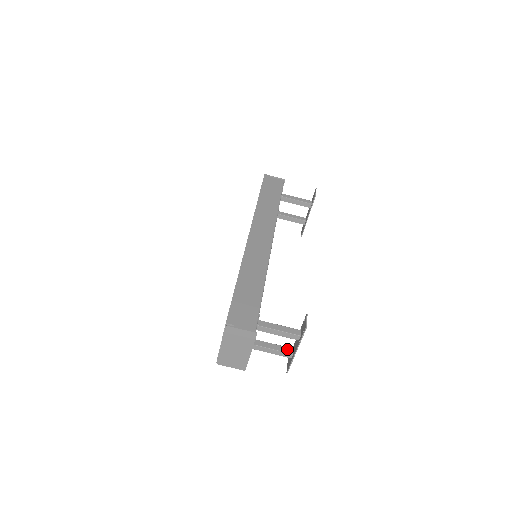
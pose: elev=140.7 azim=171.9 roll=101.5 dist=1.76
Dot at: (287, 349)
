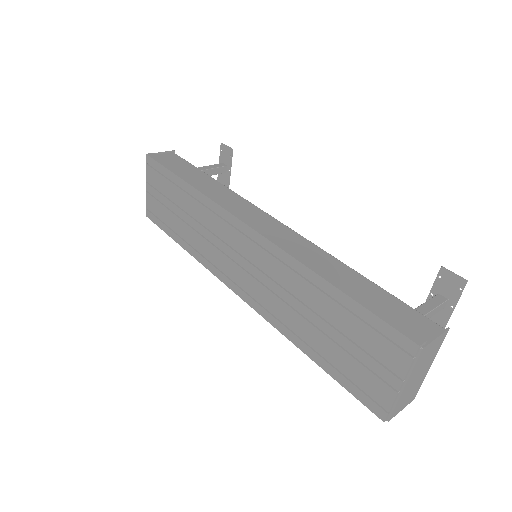
Dot at: occluded
